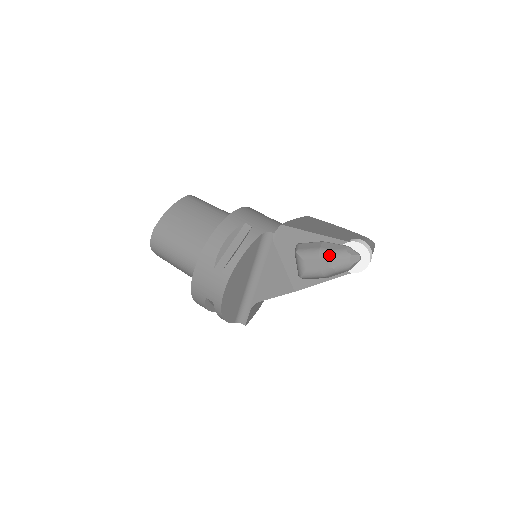
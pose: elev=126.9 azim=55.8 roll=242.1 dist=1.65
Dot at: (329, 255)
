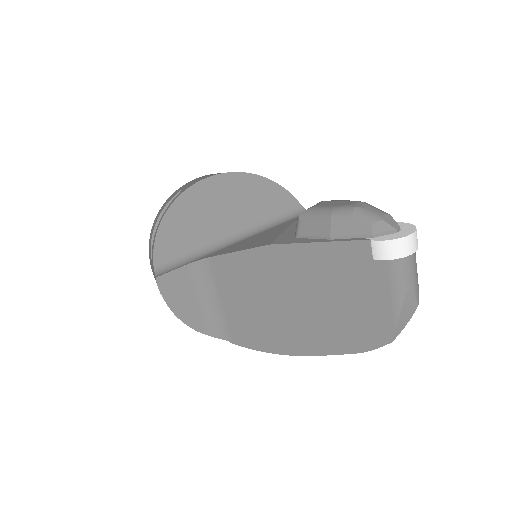
Dot at: occluded
